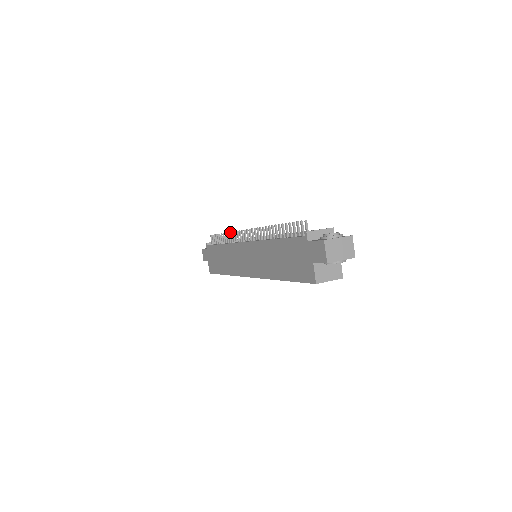
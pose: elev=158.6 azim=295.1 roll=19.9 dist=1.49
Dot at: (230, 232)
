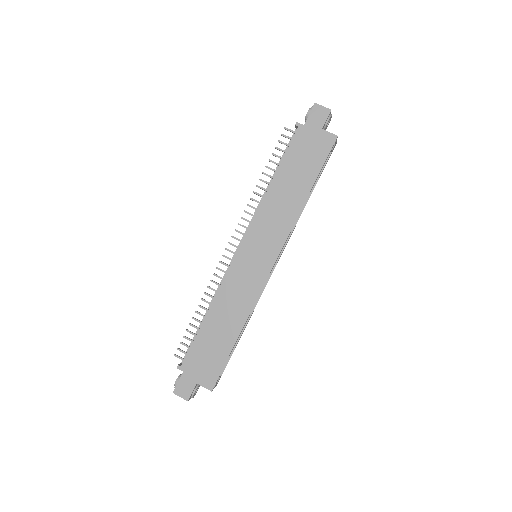
Dot at: (207, 287)
